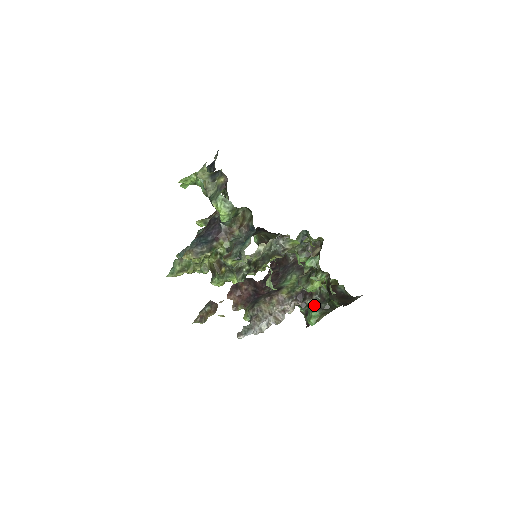
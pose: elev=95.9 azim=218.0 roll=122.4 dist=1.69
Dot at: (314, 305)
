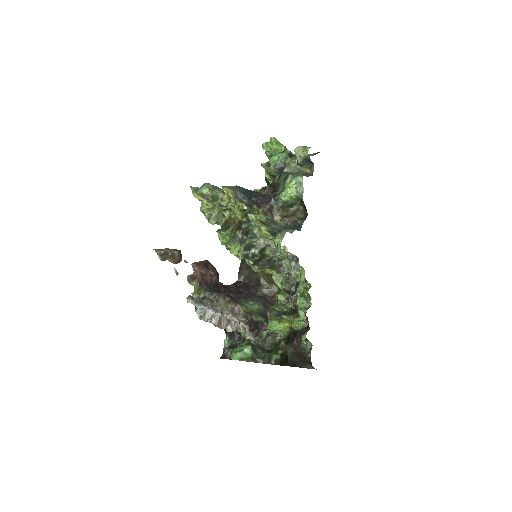
Dot at: (253, 344)
